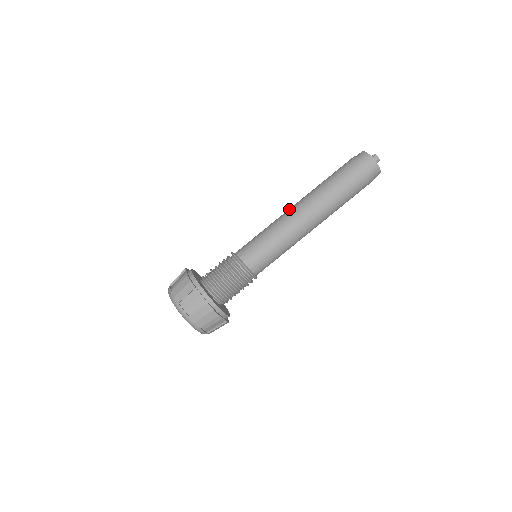
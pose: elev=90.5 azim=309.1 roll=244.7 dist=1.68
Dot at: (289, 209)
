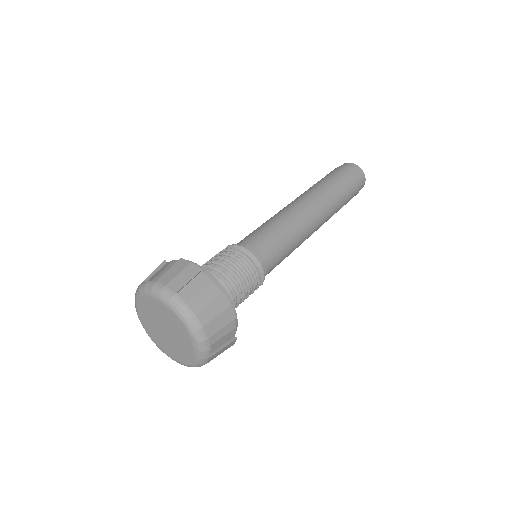
Dot at: (287, 205)
